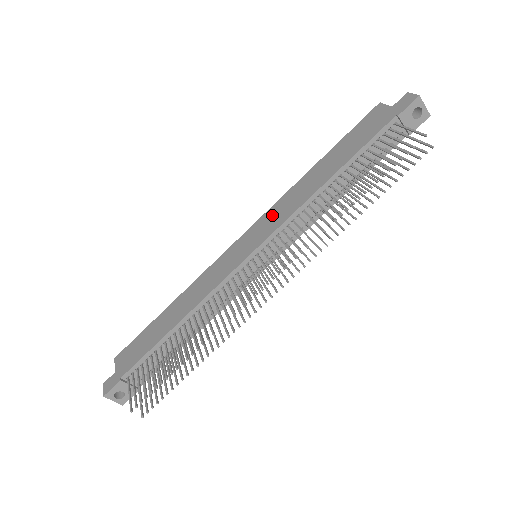
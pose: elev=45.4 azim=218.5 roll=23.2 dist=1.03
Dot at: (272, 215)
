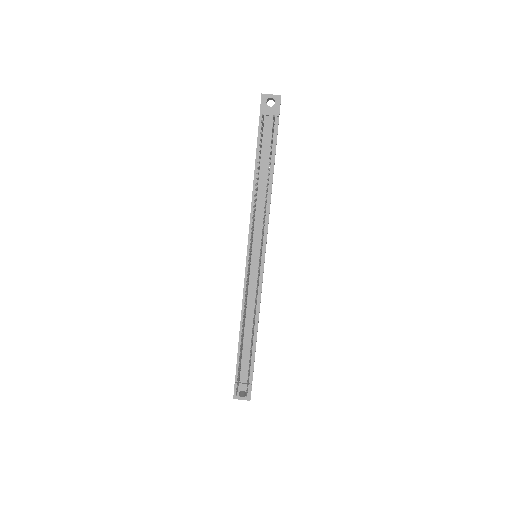
Dot at: occluded
